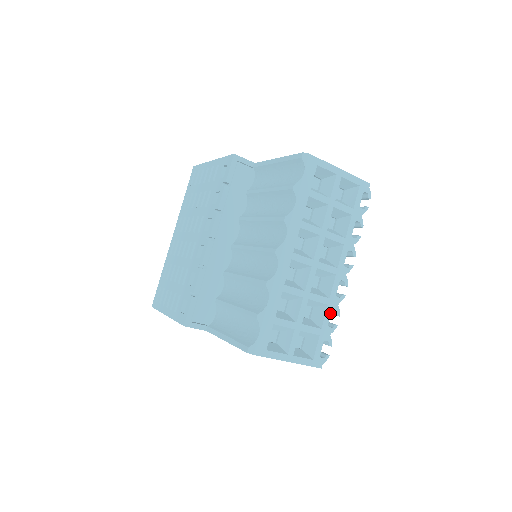
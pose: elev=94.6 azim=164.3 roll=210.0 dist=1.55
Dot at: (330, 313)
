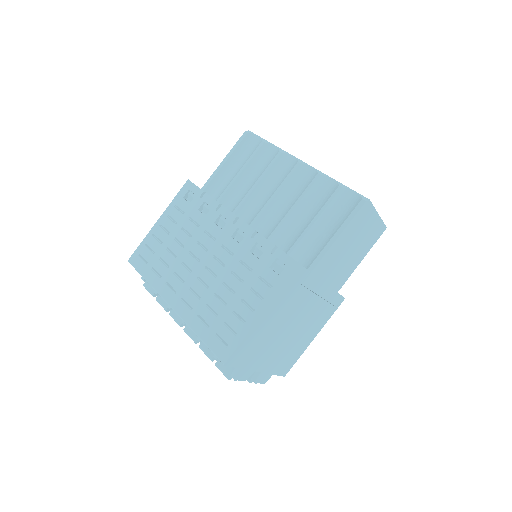
Dot at: occluded
